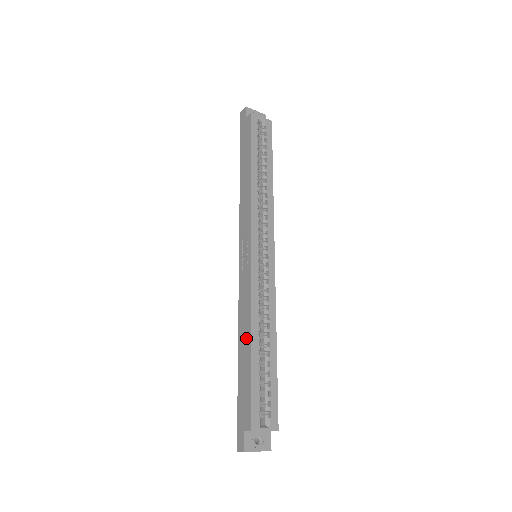
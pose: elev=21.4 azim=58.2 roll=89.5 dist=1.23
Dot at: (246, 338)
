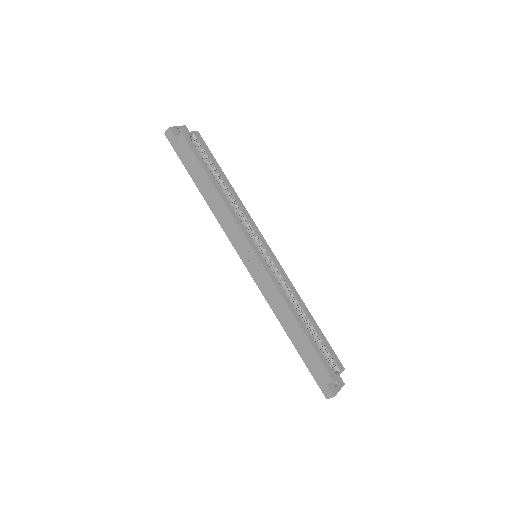
Dot at: (291, 323)
